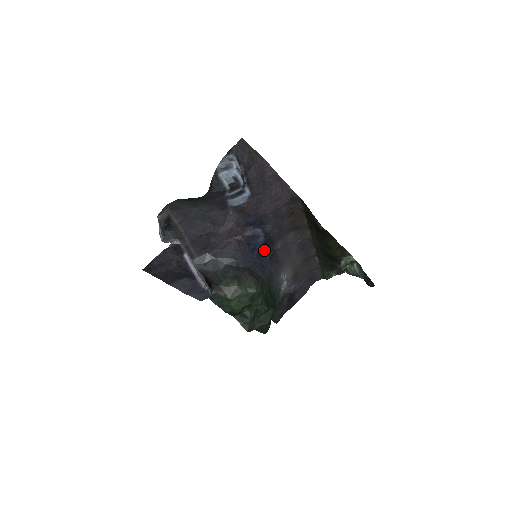
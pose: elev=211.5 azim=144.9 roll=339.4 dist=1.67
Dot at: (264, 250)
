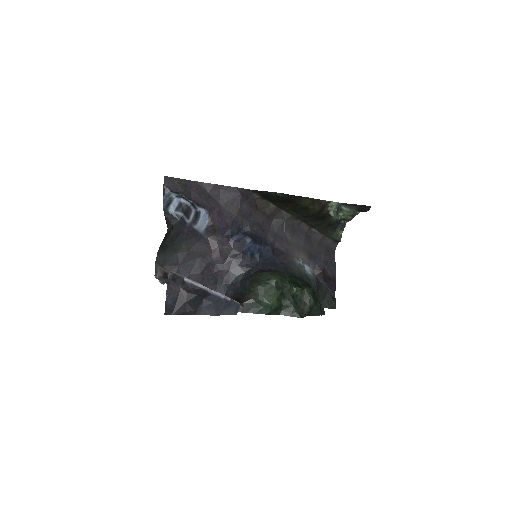
Dot at: (261, 250)
